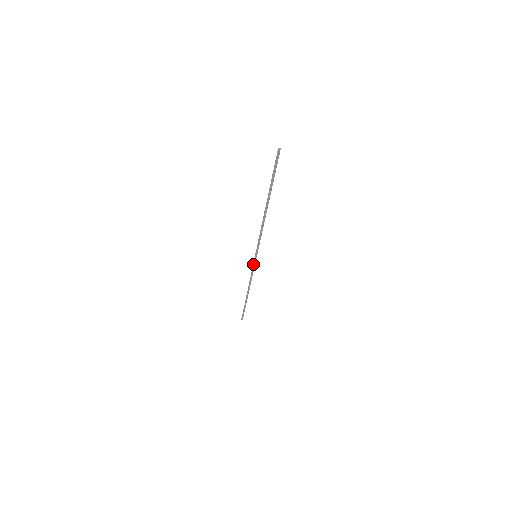
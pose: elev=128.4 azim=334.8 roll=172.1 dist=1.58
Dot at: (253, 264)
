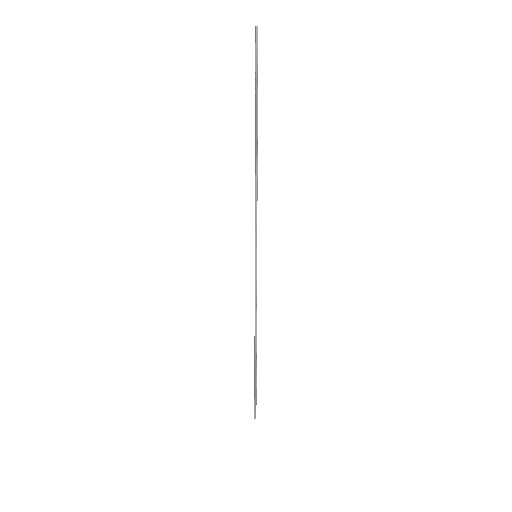
Dot at: (255, 275)
